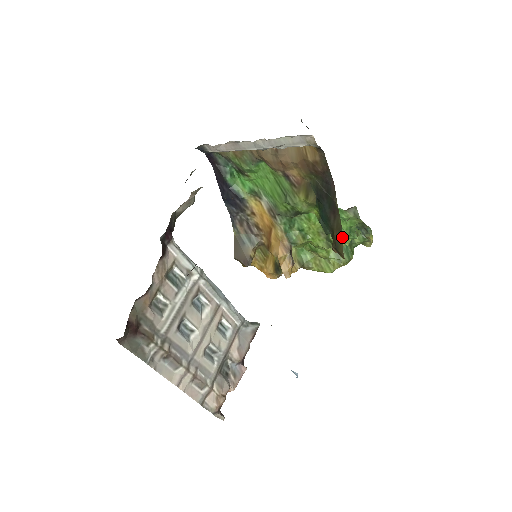
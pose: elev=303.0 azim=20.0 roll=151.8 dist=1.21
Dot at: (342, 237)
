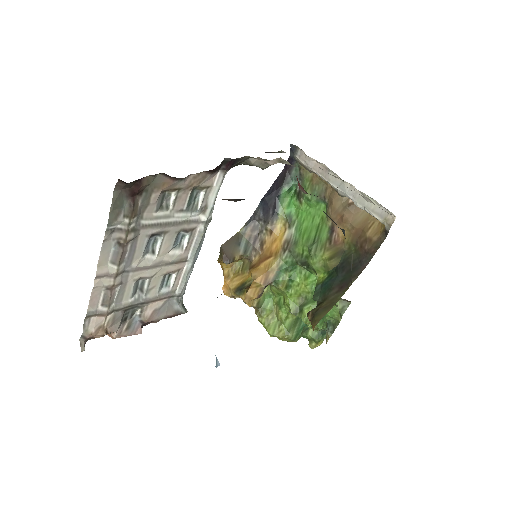
Dot at: occluded
